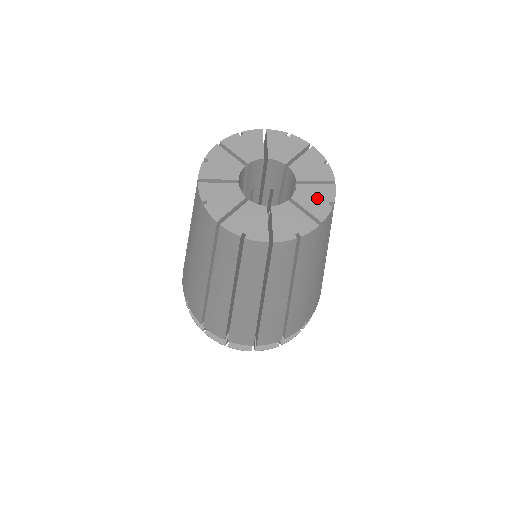
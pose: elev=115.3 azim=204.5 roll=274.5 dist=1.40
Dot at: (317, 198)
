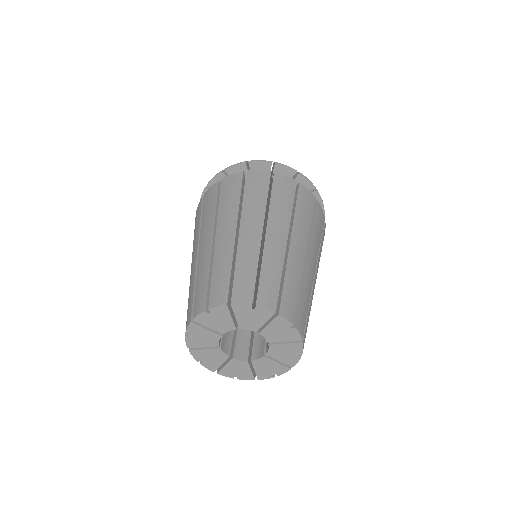
Dot at: (281, 331)
